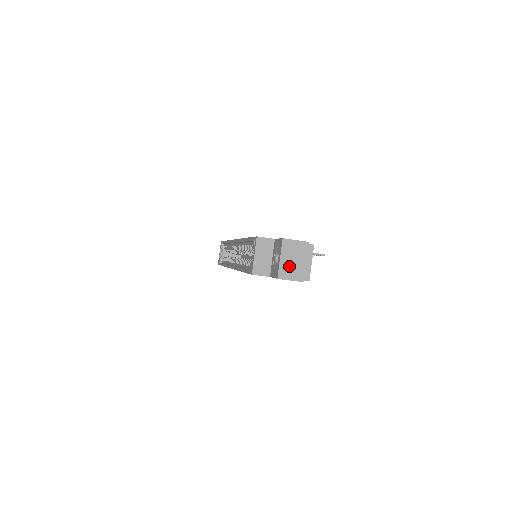
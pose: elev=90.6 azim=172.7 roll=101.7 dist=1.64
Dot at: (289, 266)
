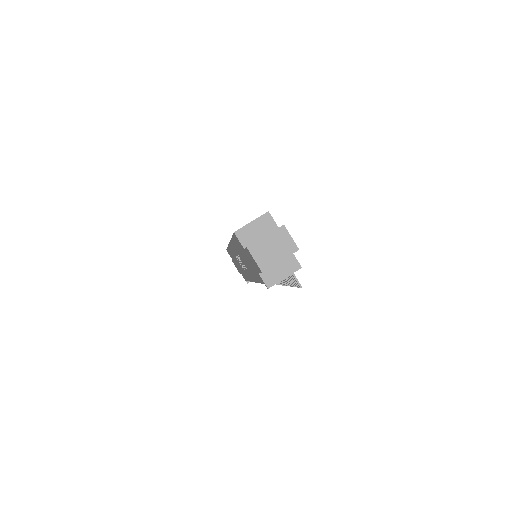
Dot at: (265, 249)
